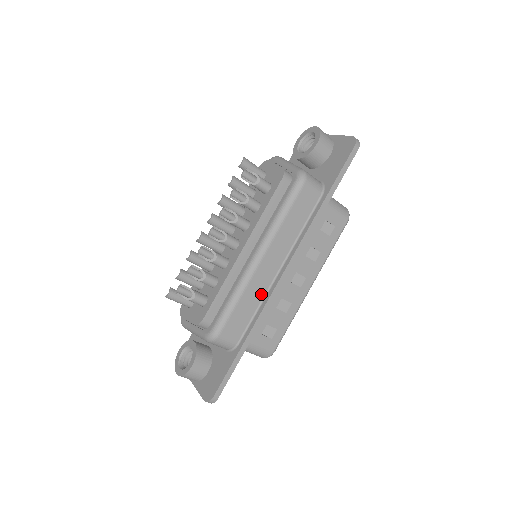
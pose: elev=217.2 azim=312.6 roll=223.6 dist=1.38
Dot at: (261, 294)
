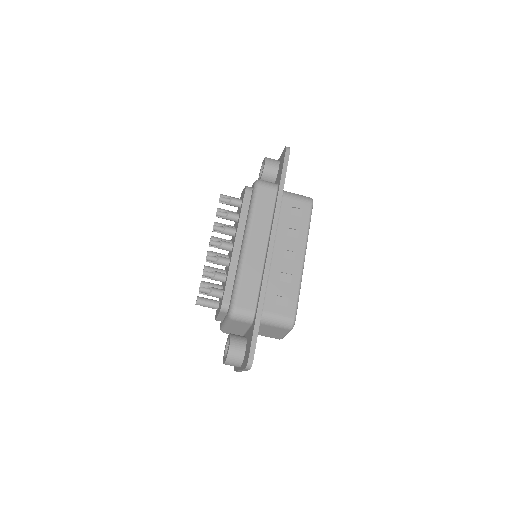
Dot at: (259, 269)
